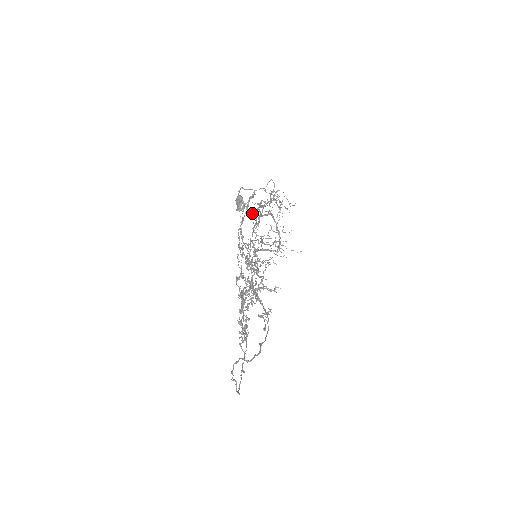
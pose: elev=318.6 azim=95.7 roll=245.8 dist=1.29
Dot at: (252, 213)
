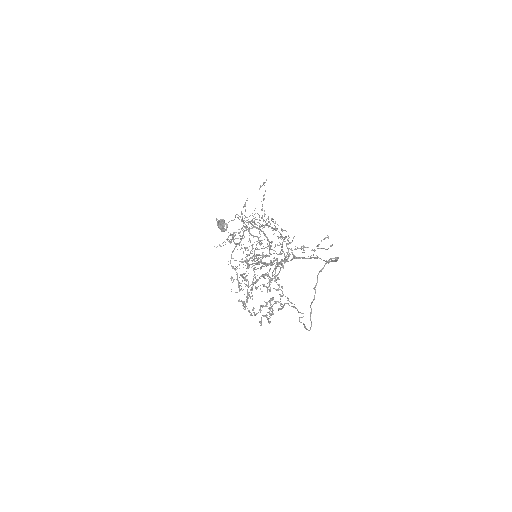
Dot at: (225, 244)
